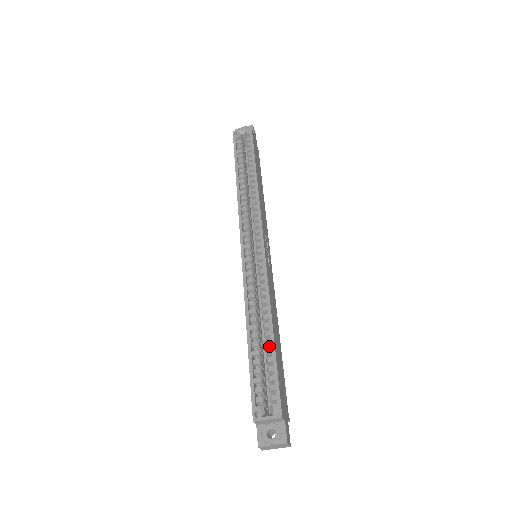
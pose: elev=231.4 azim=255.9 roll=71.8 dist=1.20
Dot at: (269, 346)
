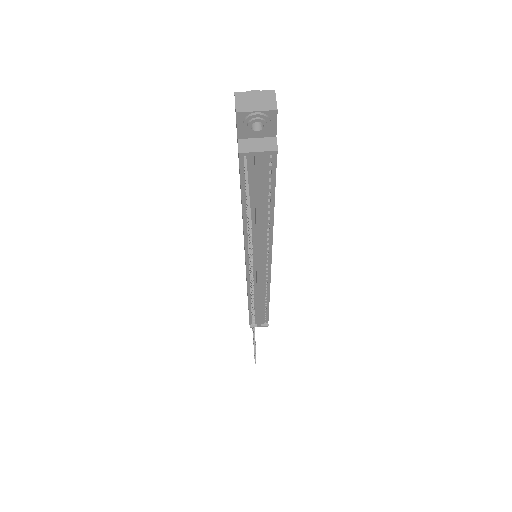
Dot at: occluded
